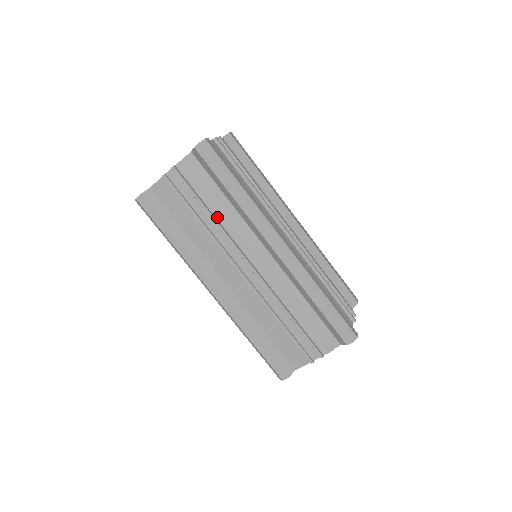
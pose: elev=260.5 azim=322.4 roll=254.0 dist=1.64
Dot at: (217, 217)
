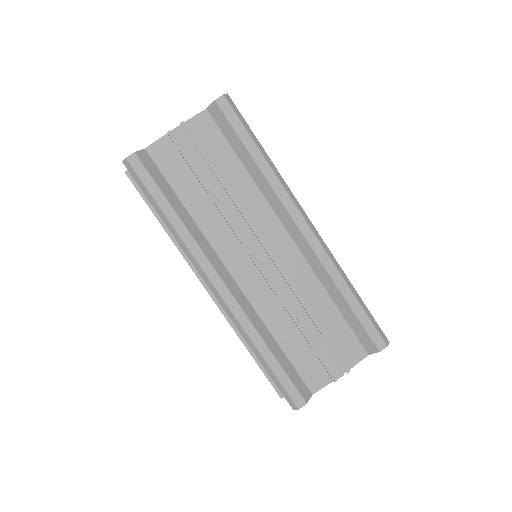
Dot at: (231, 190)
